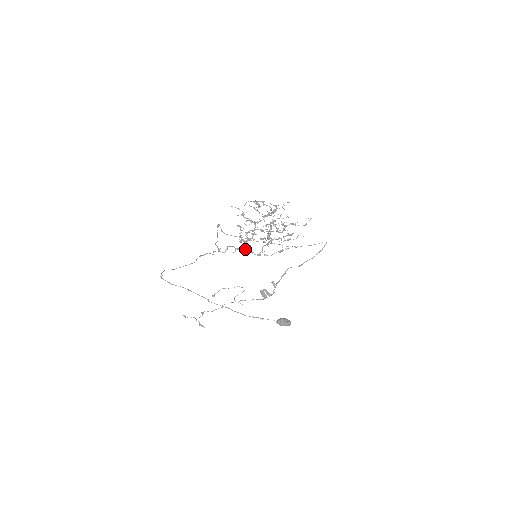
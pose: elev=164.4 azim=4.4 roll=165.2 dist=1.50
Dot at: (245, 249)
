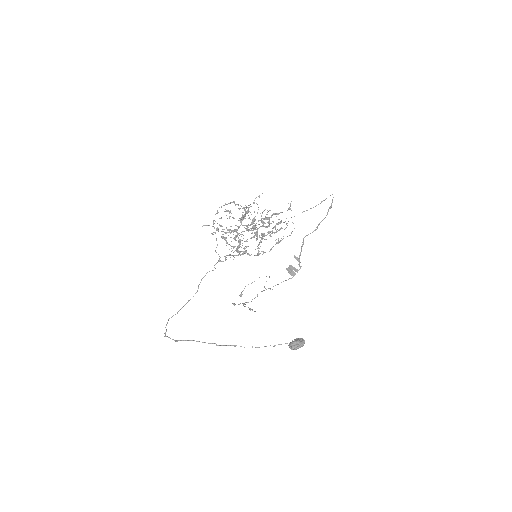
Dot at: (242, 253)
